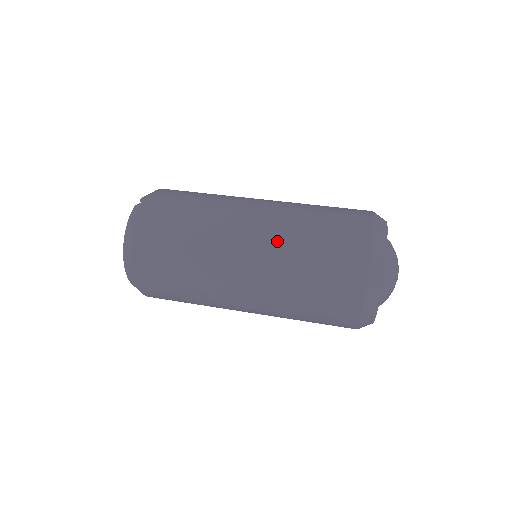
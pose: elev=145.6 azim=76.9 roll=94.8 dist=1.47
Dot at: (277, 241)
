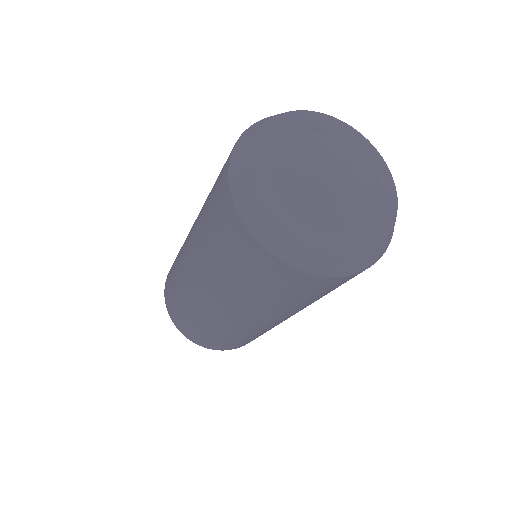
Dot at: (198, 217)
